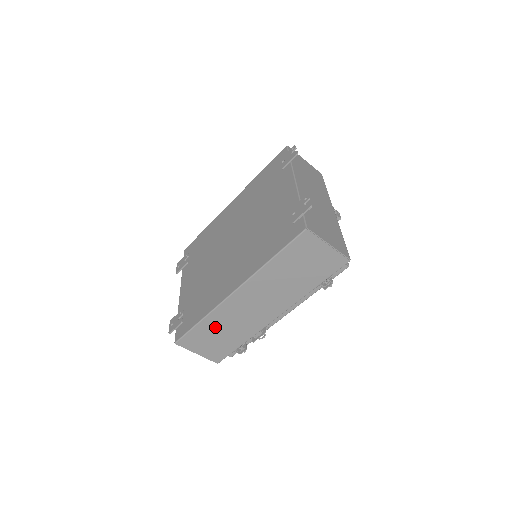
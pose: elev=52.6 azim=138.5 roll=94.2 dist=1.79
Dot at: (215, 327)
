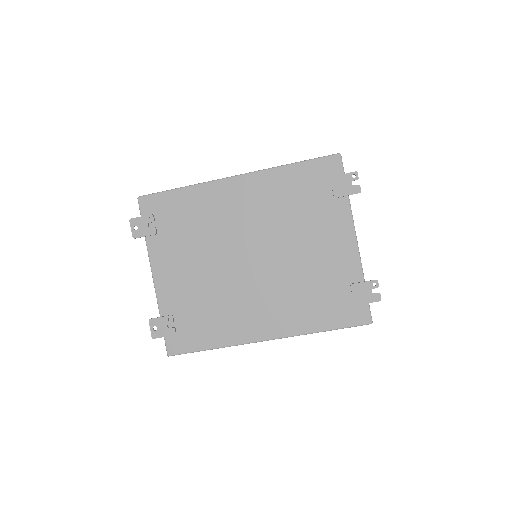
Dot at: occluded
